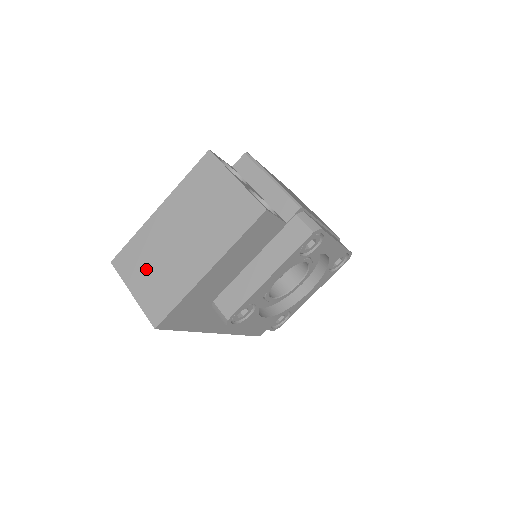
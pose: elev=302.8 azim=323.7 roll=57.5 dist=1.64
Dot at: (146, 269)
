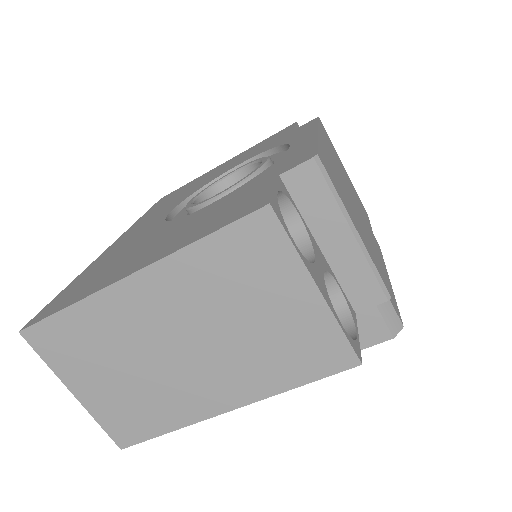
Dot at: (102, 369)
